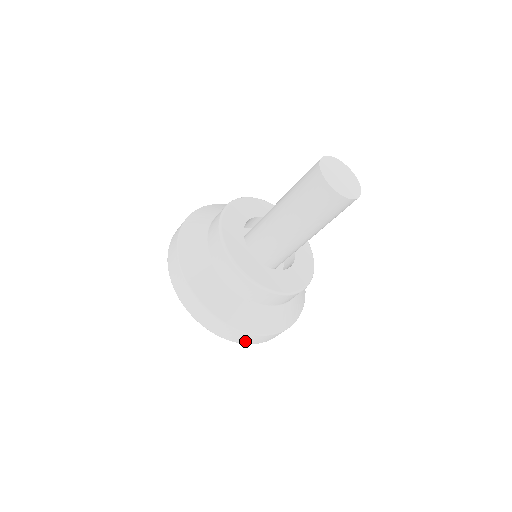
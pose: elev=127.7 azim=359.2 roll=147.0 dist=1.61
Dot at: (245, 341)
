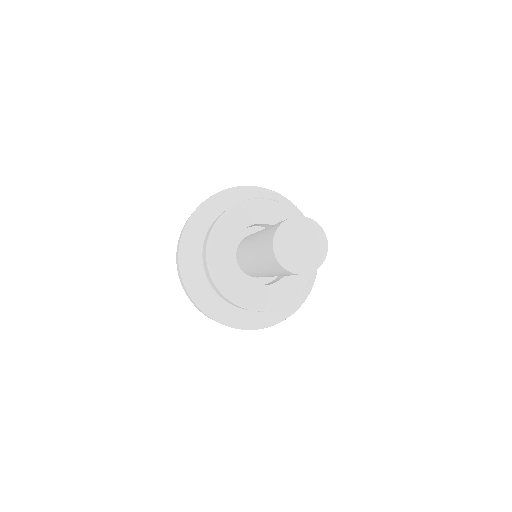
Dot at: occluded
